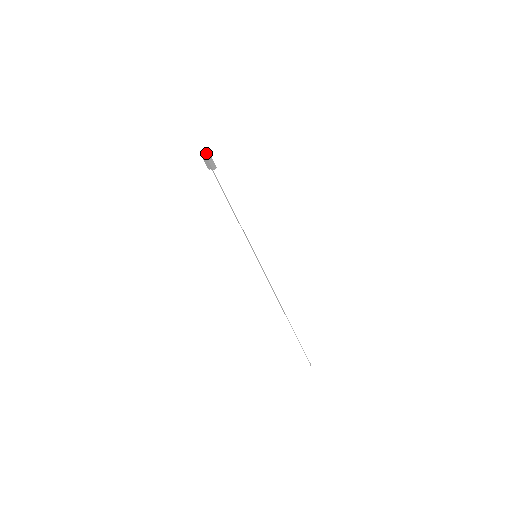
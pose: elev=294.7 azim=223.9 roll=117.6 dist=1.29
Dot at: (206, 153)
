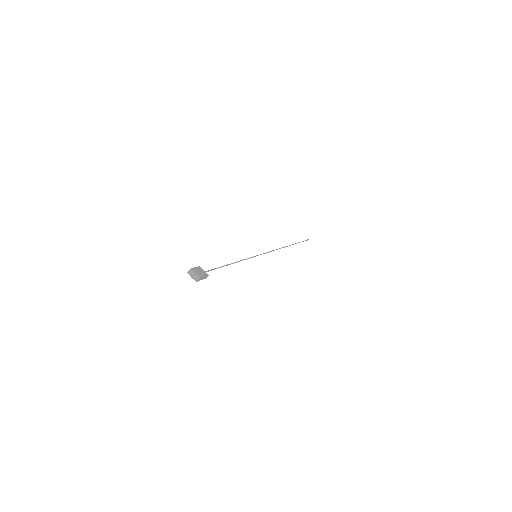
Dot at: (194, 273)
